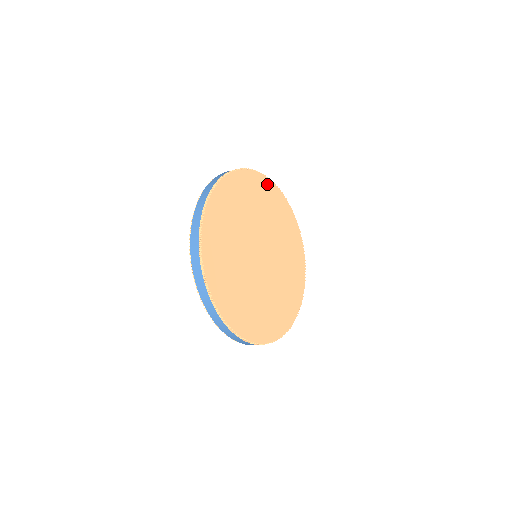
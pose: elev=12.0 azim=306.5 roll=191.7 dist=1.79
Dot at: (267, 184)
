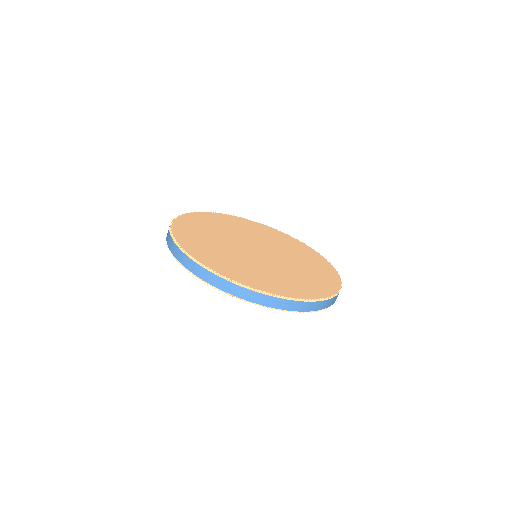
Dot at: (211, 215)
